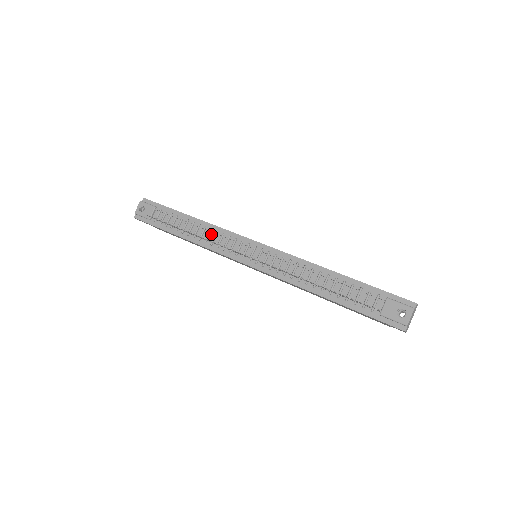
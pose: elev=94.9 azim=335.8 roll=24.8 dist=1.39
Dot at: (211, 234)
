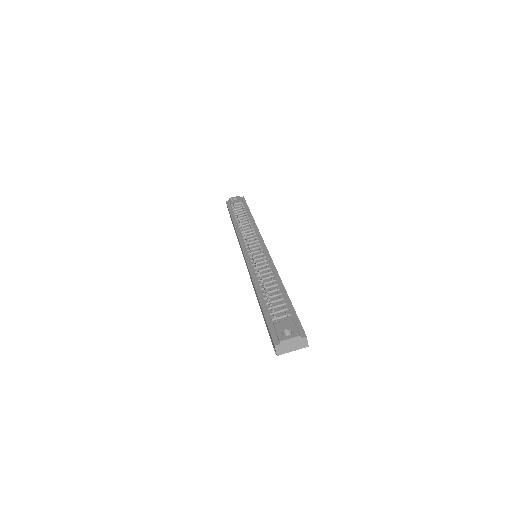
Dot at: (249, 228)
